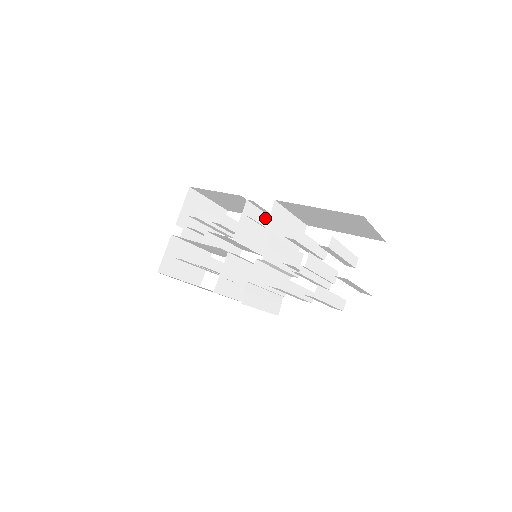
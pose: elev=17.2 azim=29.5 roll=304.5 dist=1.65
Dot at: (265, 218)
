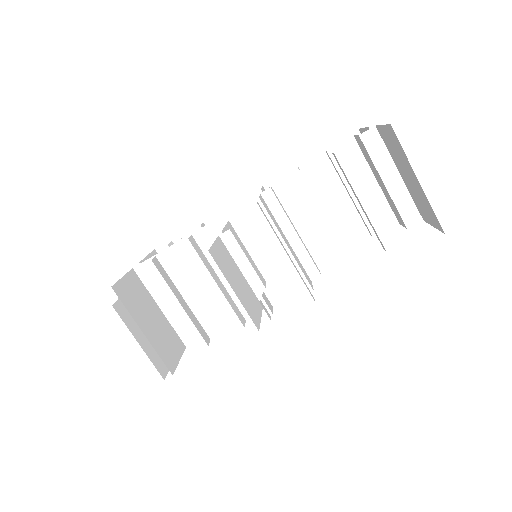
Dot at: (253, 265)
